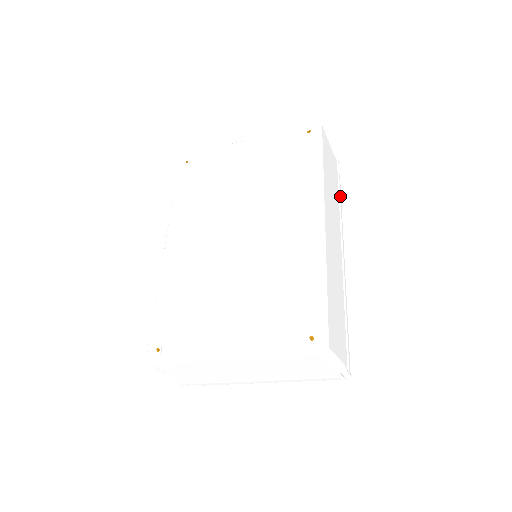
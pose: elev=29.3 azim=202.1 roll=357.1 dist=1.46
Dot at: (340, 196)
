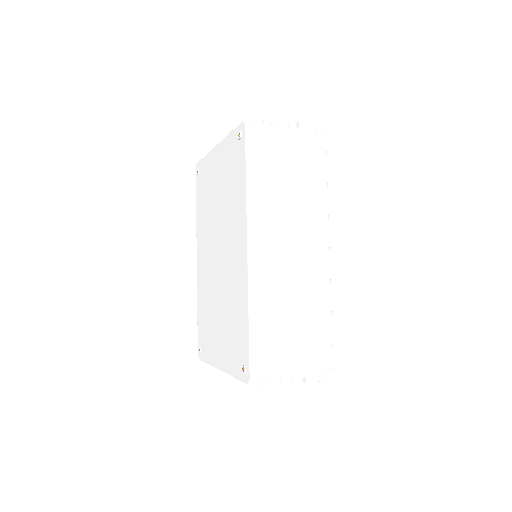
Dot at: (310, 177)
